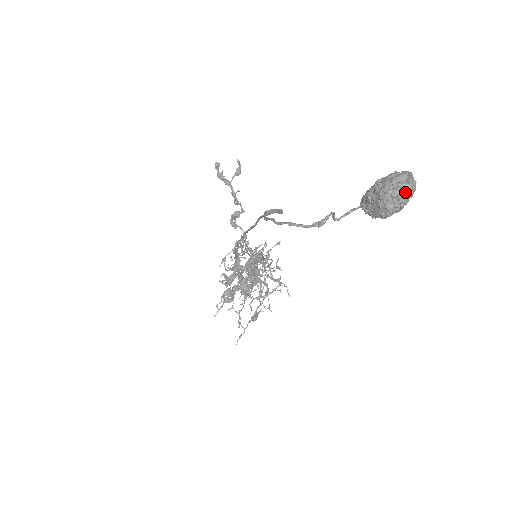
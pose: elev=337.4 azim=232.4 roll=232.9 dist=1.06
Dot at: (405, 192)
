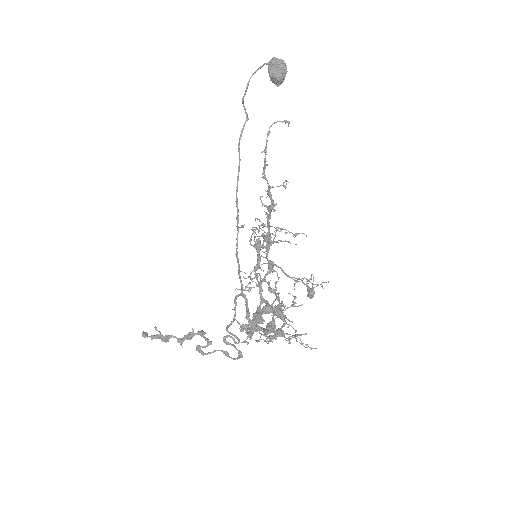
Dot at: occluded
